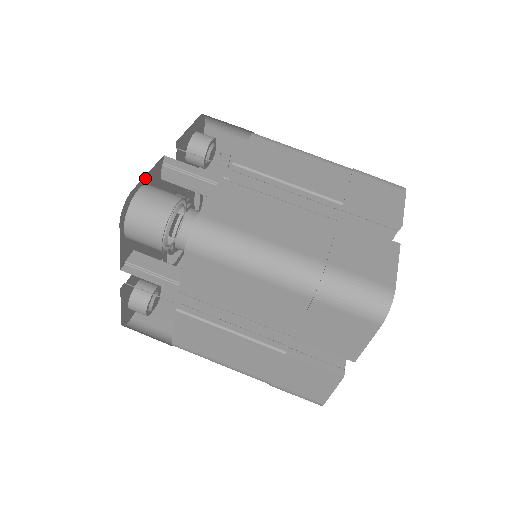
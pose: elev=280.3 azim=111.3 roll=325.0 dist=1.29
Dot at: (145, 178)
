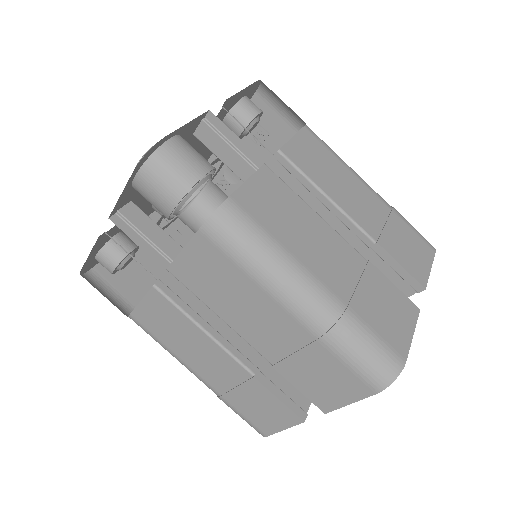
Dot at: (181, 128)
